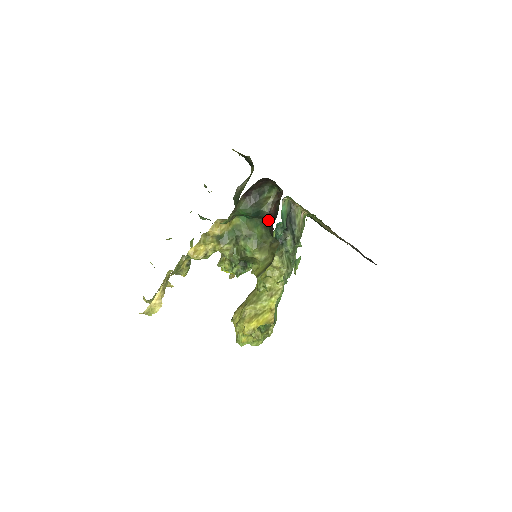
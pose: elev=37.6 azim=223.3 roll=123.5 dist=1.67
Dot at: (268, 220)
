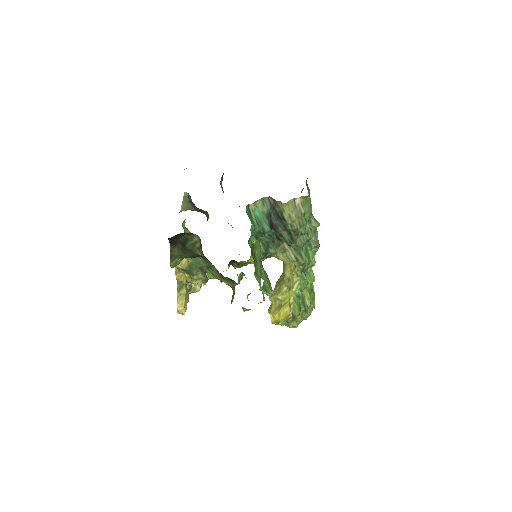
Dot at: occluded
